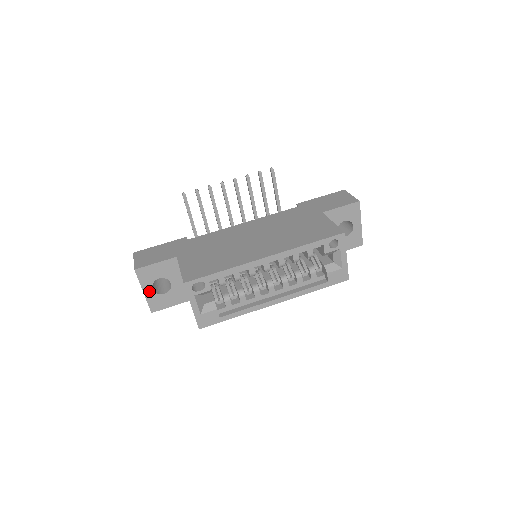
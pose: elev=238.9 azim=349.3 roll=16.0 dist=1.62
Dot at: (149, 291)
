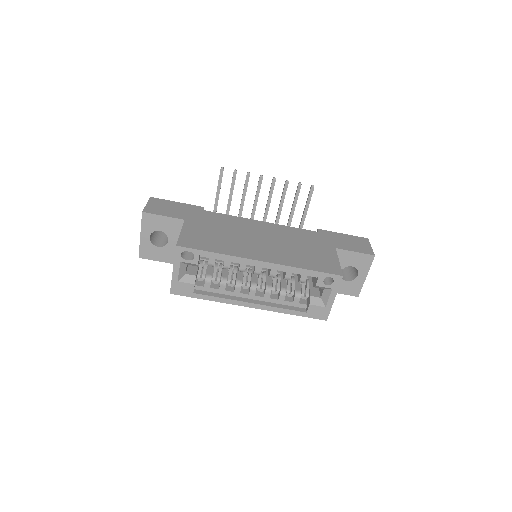
Dot at: (146, 237)
